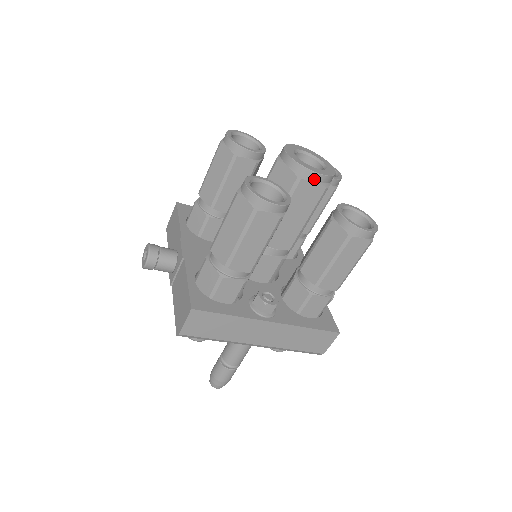
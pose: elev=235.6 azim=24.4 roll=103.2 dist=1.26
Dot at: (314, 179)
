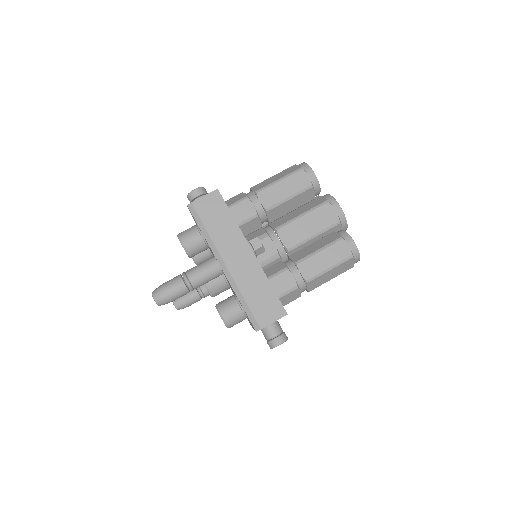
Dot at: (336, 209)
